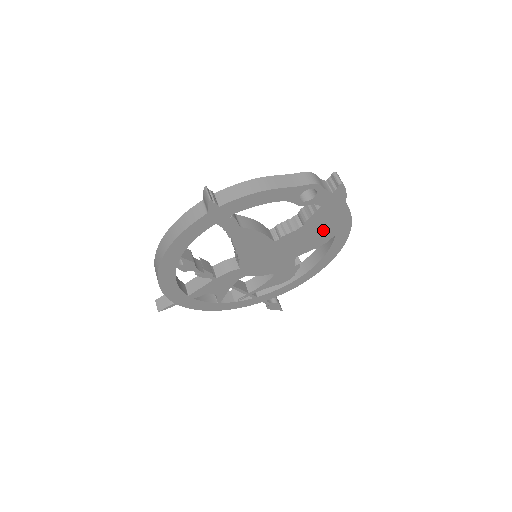
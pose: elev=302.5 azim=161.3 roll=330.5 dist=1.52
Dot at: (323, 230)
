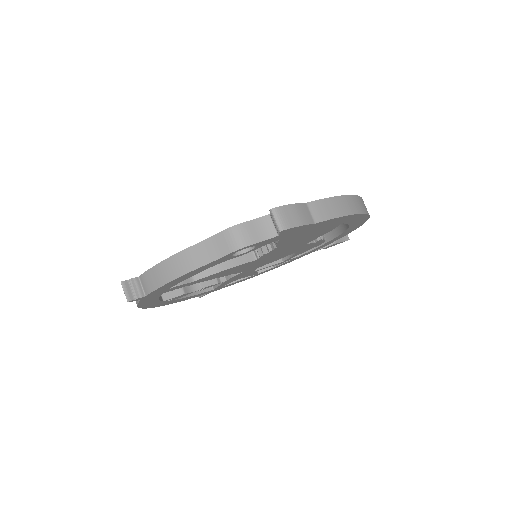
Dot at: (314, 232)
